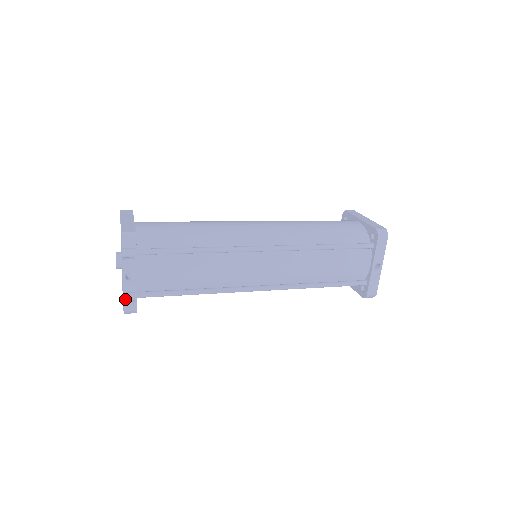
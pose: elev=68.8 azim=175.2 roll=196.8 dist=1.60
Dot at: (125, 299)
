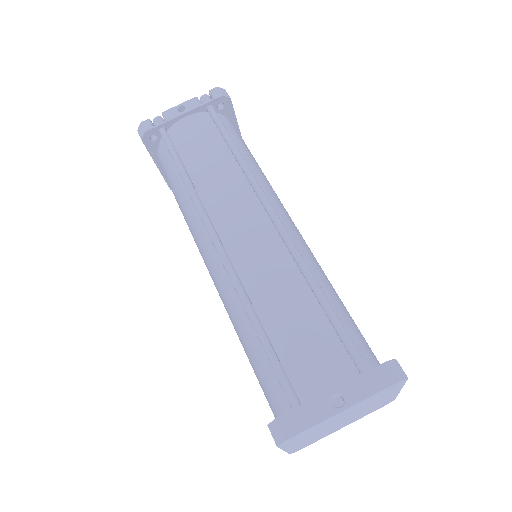
Dot at: (155, 119)
